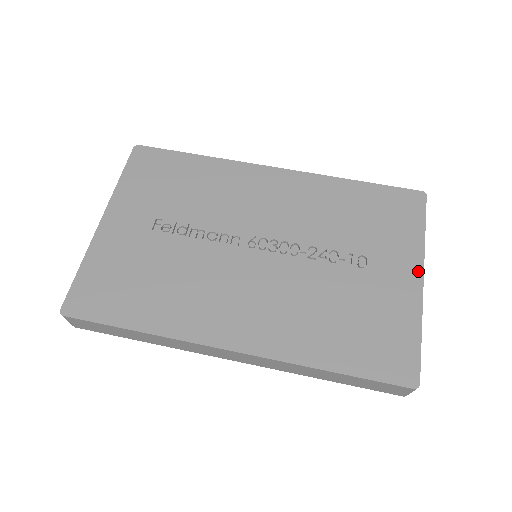
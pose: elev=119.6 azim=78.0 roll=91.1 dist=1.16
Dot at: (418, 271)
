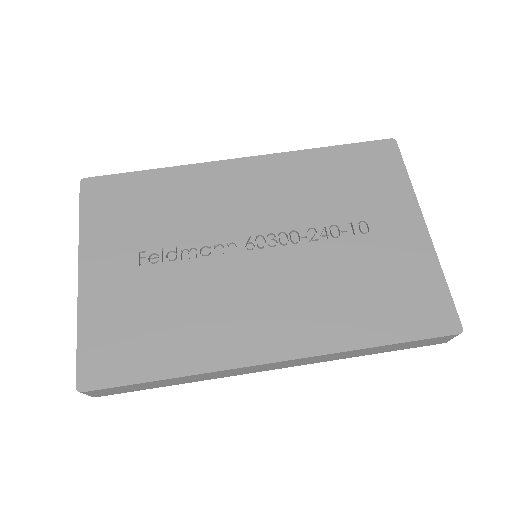
Dot at: (418, 219)
